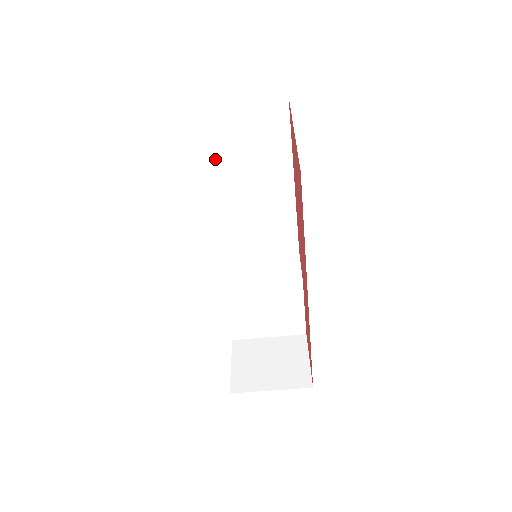
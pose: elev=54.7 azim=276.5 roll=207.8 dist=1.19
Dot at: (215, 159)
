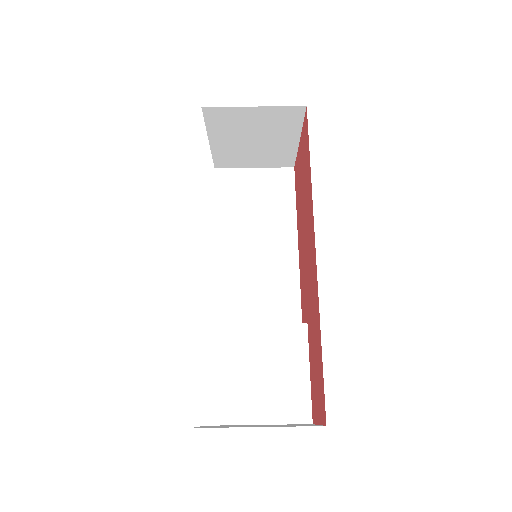
Dot at: (225, 211)
